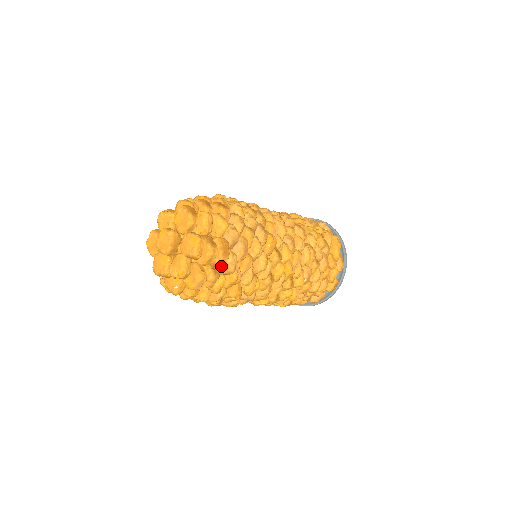
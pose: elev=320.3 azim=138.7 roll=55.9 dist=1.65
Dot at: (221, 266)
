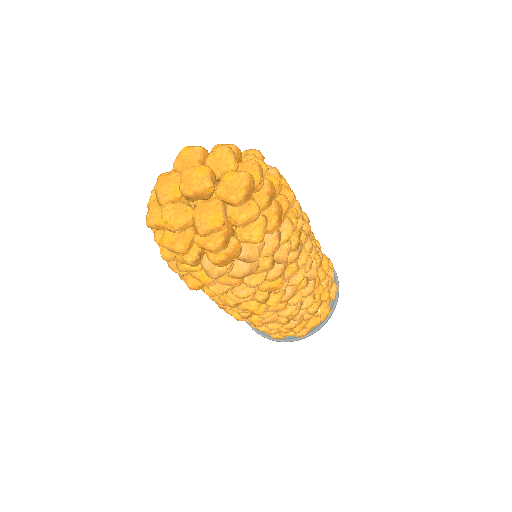
Dot at: (209, 261)
